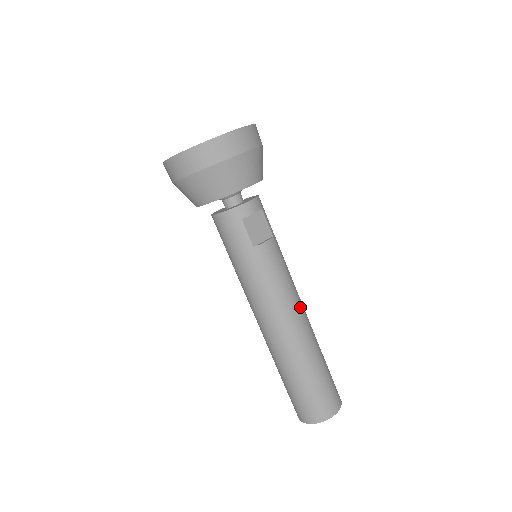
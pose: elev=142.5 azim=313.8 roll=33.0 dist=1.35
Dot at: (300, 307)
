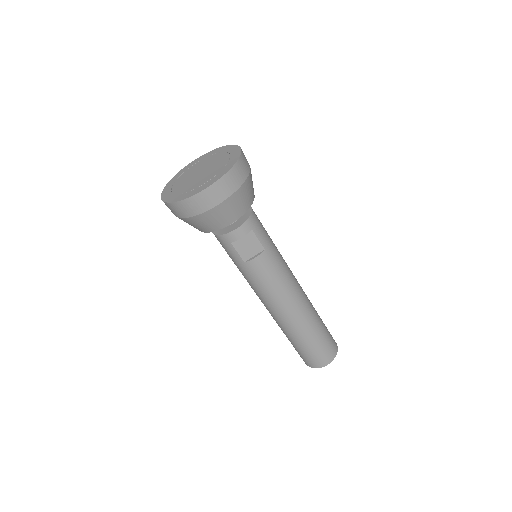
Dot at: (293, 299)
